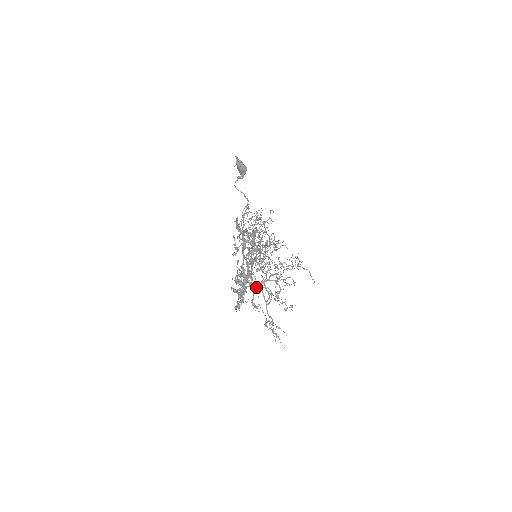
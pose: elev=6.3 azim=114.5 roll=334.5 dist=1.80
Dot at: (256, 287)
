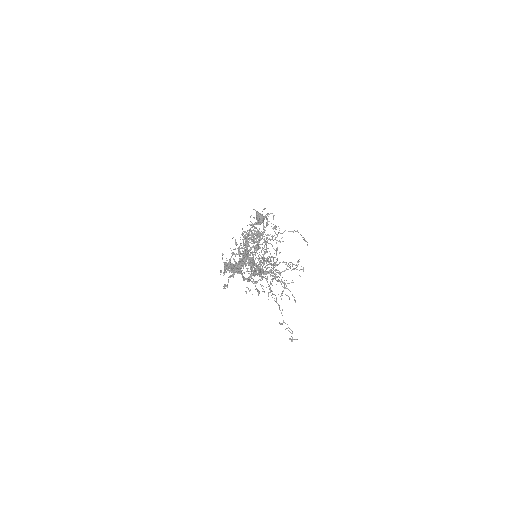
Dot at: (249, 276)
